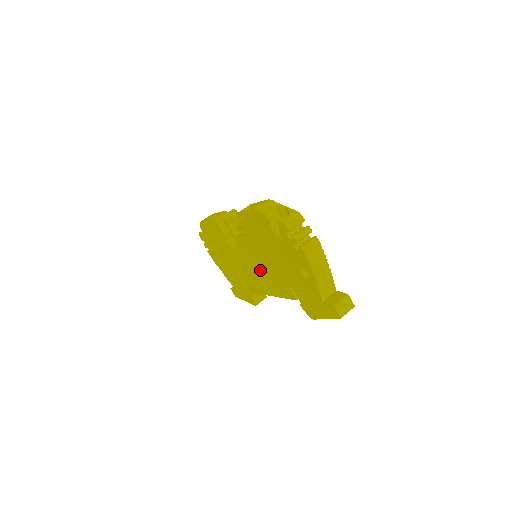
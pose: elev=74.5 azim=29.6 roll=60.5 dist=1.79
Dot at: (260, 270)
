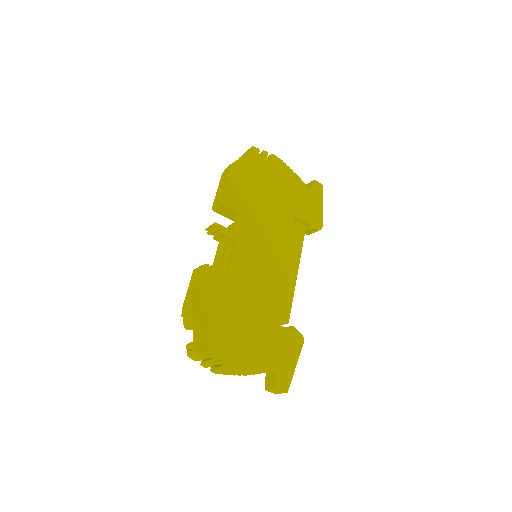
Dot at: occluded
